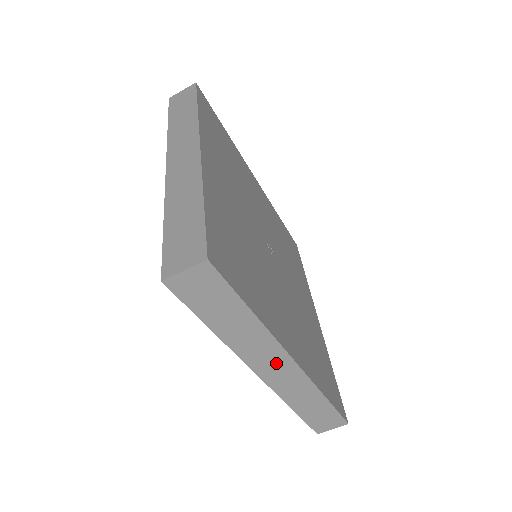
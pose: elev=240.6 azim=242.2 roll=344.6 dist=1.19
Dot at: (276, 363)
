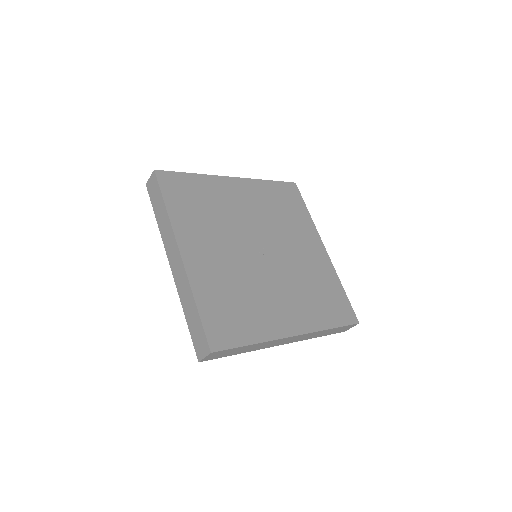
Dot at: (285, 340)
